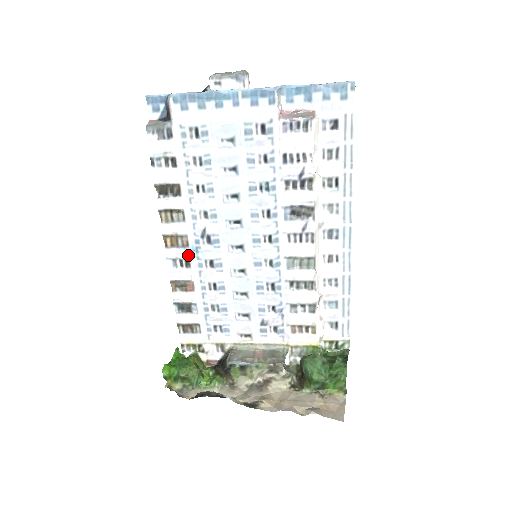
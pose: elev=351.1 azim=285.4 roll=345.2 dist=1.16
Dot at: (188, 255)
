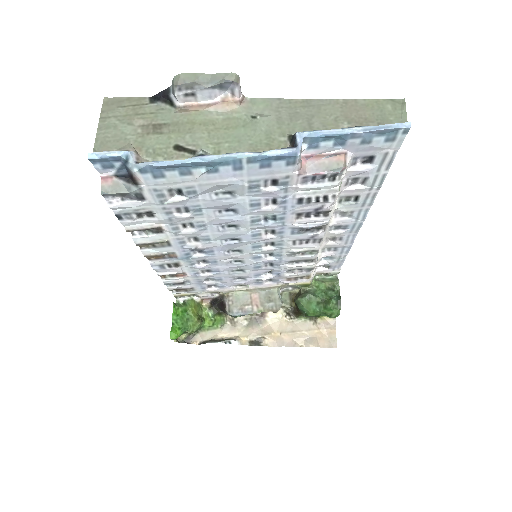
Dot at: (177, 261)
